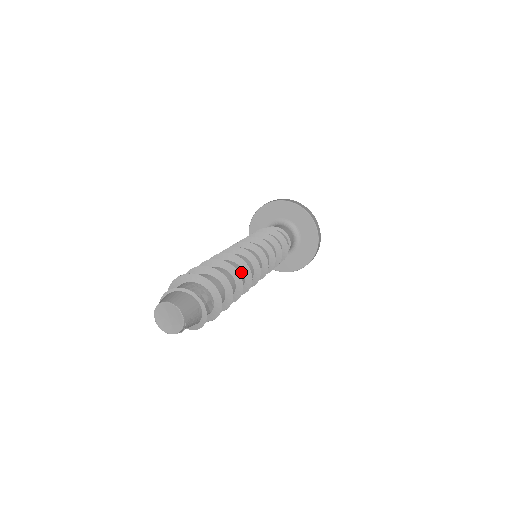
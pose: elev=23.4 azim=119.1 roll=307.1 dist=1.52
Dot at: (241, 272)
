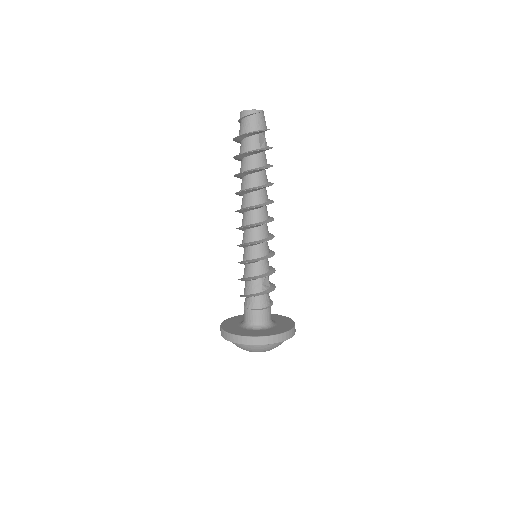
Dot at: occluded
